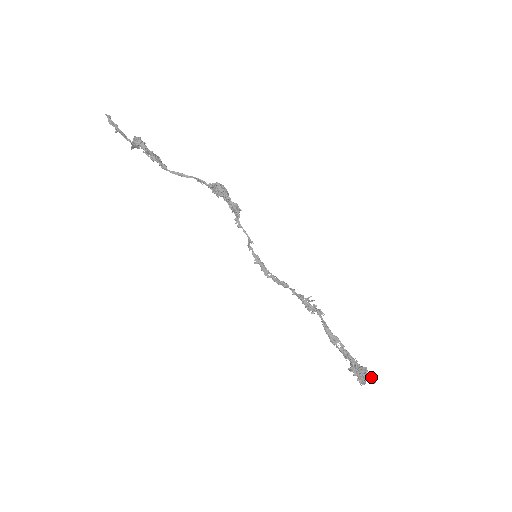
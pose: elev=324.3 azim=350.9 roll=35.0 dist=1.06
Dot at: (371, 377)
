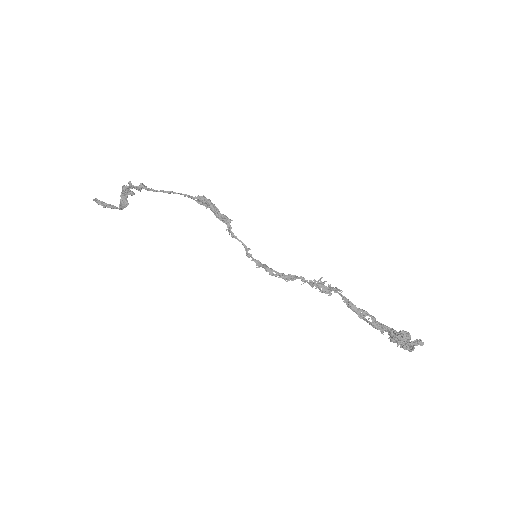
Dot at: (417, 339)
